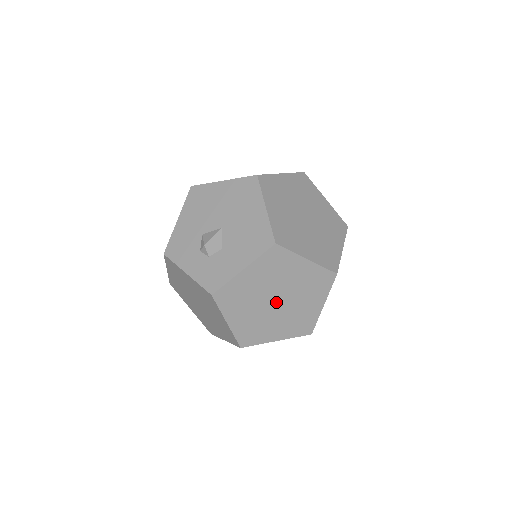
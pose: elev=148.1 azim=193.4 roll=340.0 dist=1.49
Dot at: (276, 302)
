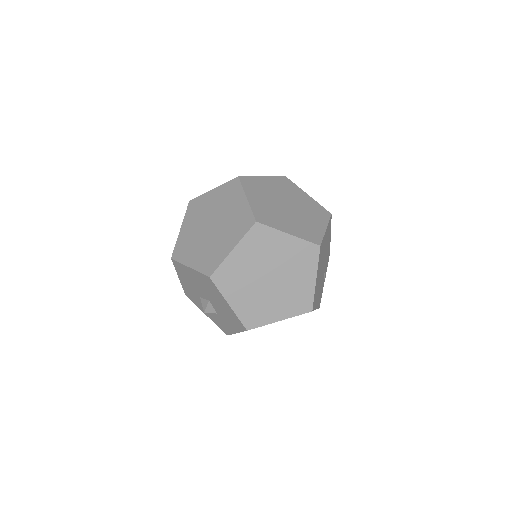
Dot at: occluded
